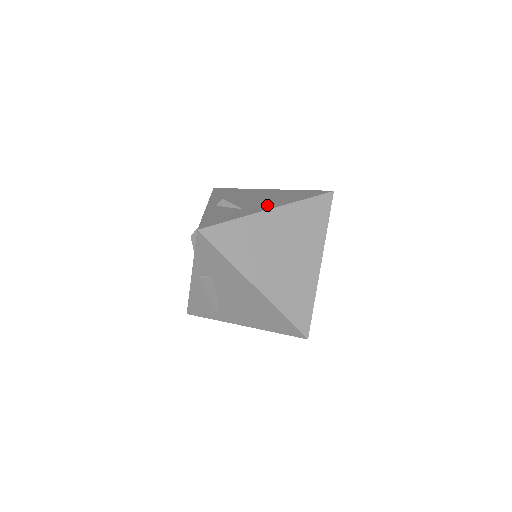
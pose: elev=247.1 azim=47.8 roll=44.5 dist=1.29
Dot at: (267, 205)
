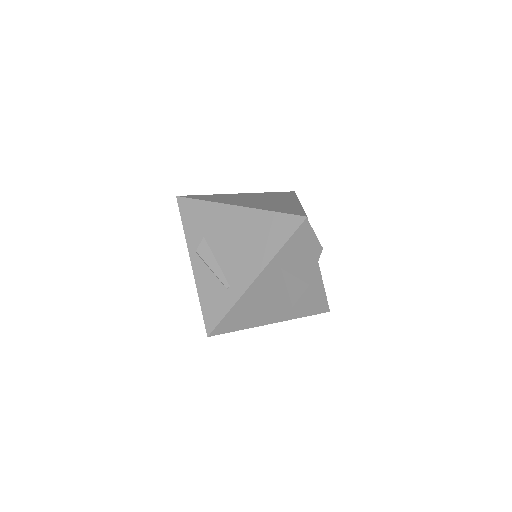
Dot at: occluded
